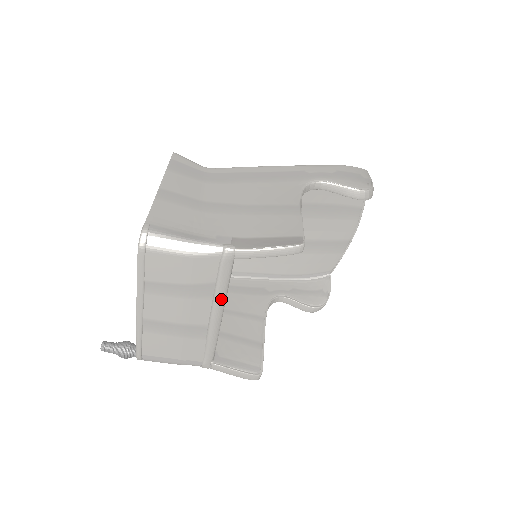
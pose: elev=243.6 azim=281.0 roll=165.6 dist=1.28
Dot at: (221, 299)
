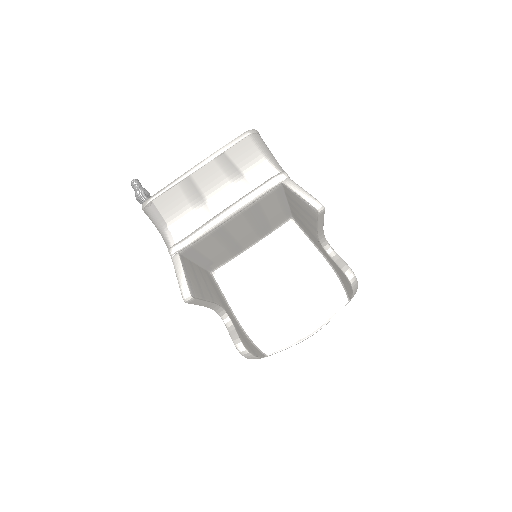
Dot at: (246, 201)
